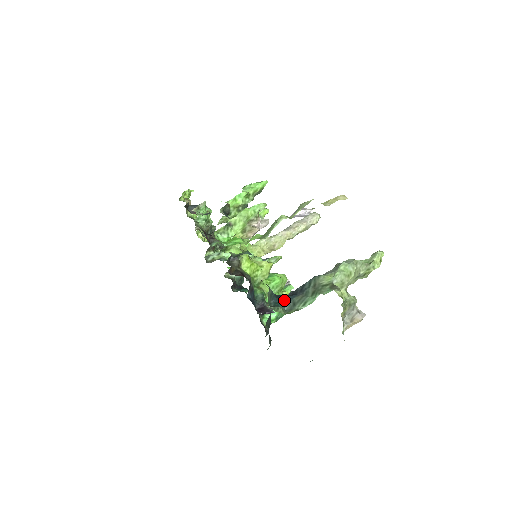
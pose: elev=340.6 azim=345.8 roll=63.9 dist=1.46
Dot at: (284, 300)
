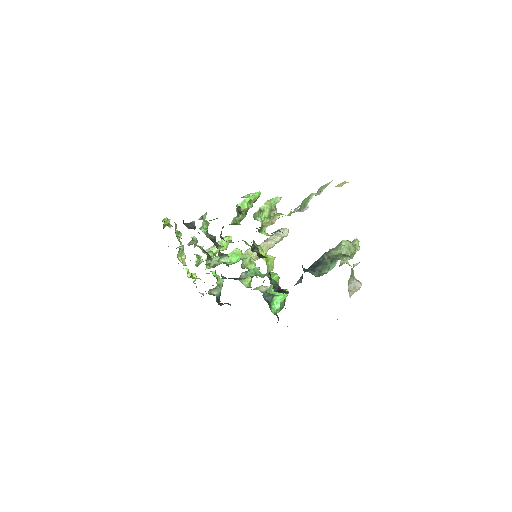
Dot at: (310, 270)
